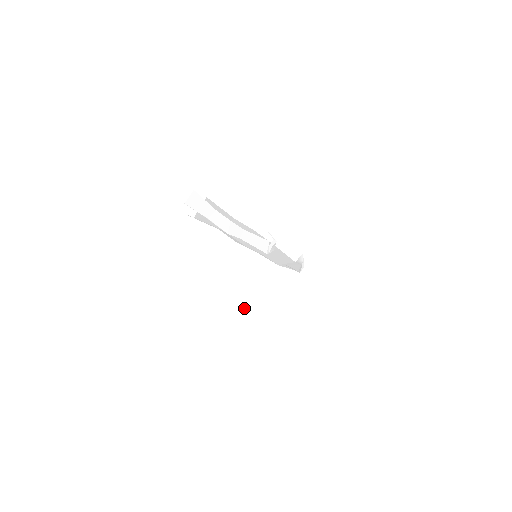
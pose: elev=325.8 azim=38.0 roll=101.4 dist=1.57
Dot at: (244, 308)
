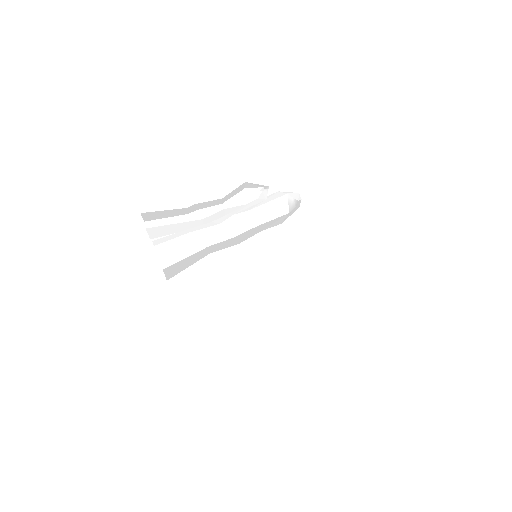
Dot at: occluded
